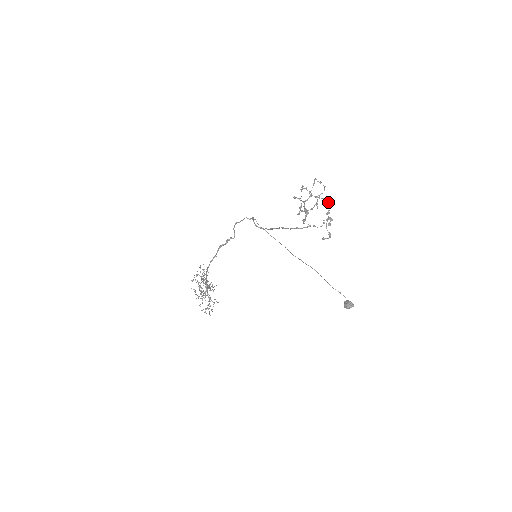
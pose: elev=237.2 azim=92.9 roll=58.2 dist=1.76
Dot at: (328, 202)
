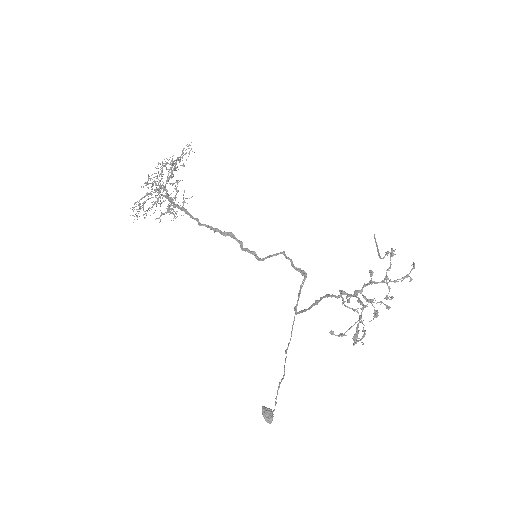
Dot at: (387, 296)
